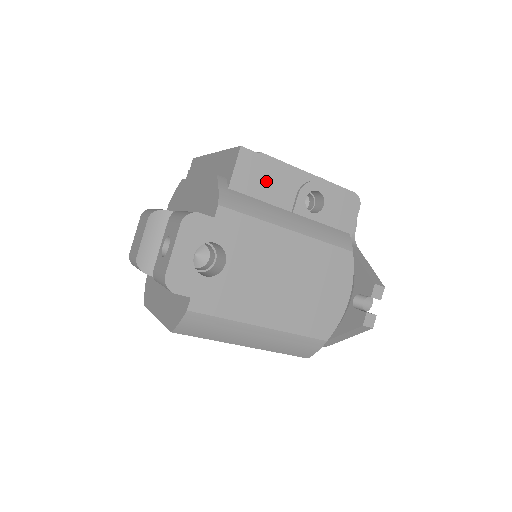
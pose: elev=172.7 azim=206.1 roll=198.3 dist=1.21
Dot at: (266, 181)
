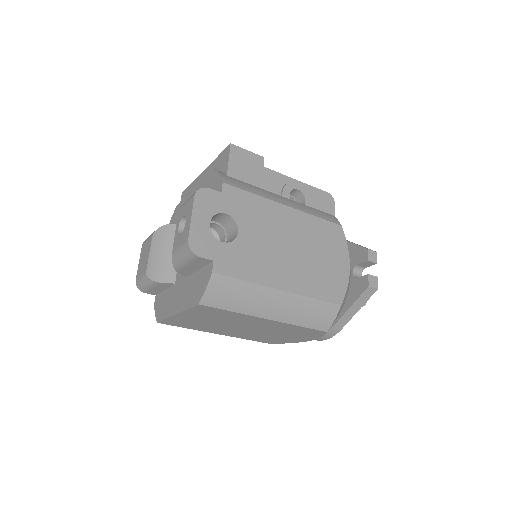
Dot at: (256, 171)
